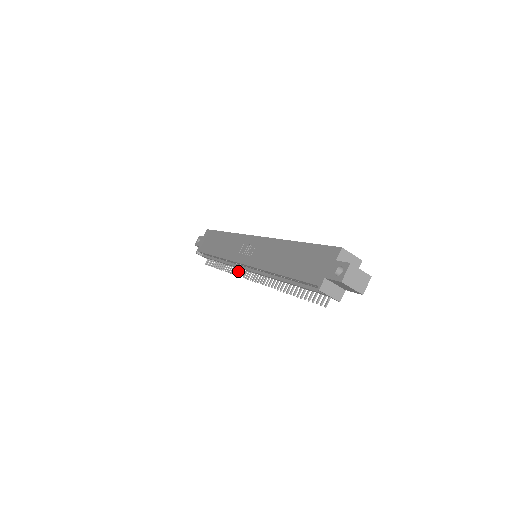
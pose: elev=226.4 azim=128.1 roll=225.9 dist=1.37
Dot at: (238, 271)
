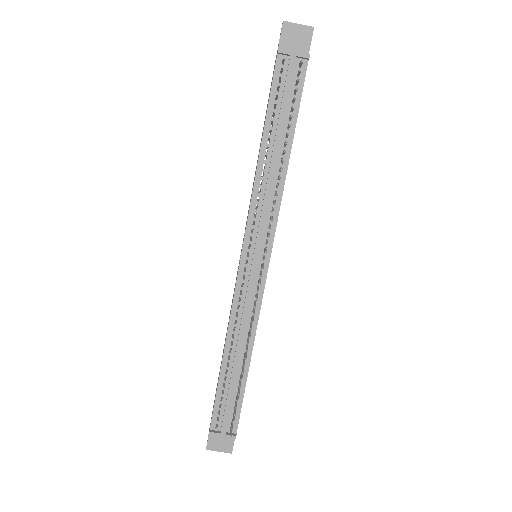
Dot at: (253, 304)
